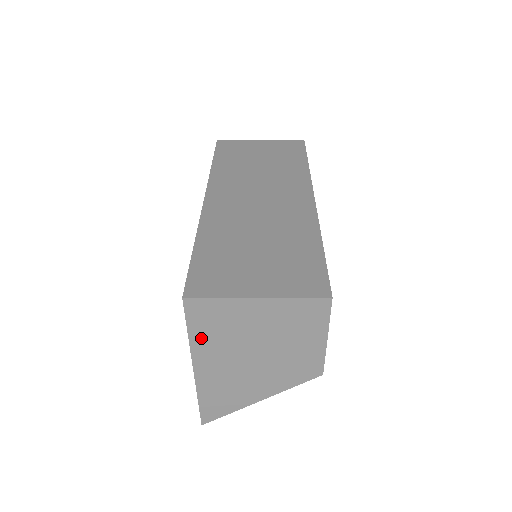
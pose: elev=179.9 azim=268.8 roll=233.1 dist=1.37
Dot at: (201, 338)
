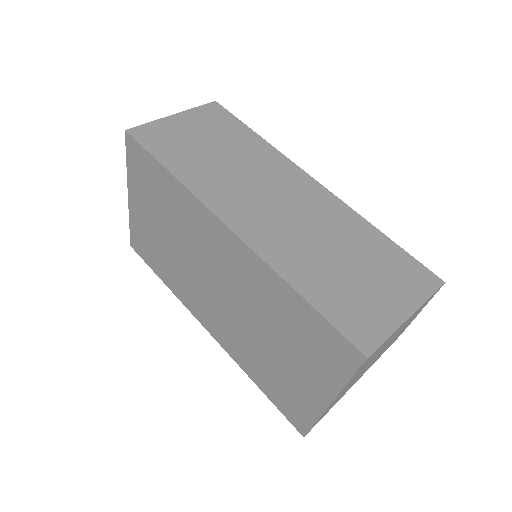
Dot at: (354, 377)
